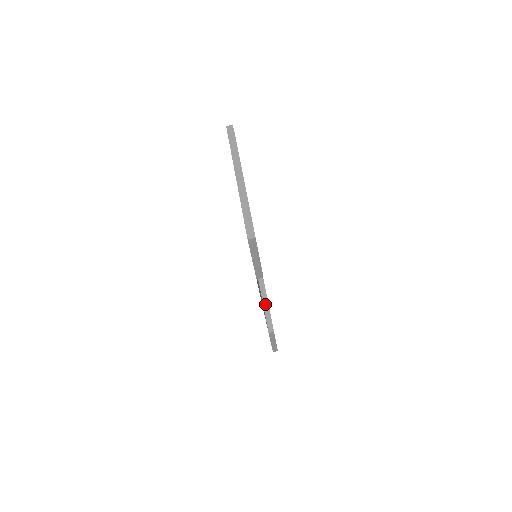
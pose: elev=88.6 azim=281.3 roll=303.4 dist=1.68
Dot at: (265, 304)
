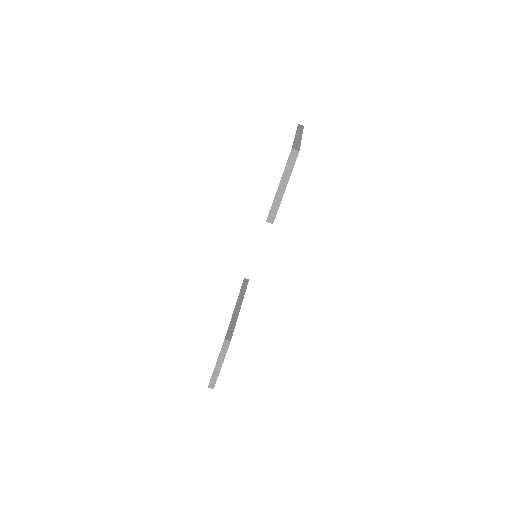
Dot at: (233, 319)
